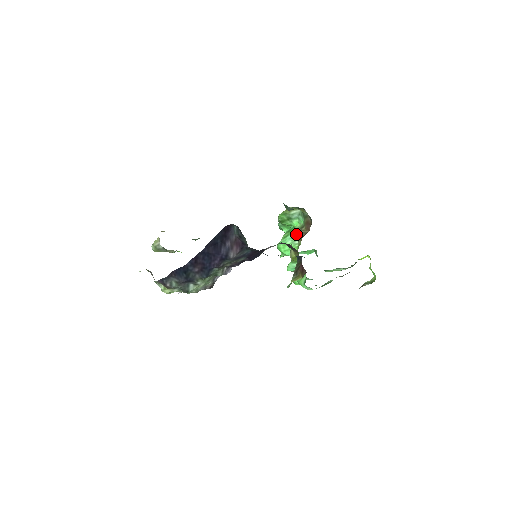
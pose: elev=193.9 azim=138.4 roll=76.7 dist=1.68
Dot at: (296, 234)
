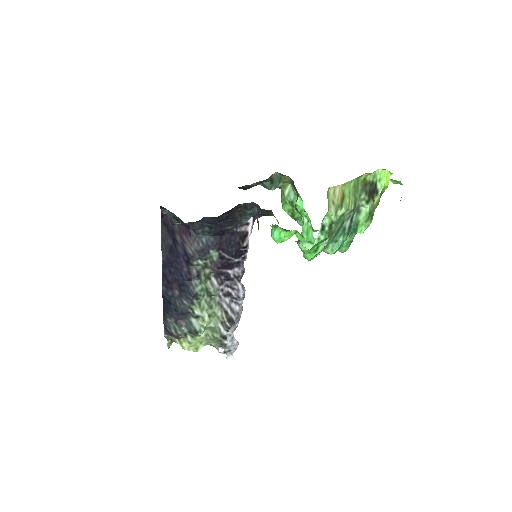
Dot at: occluded
